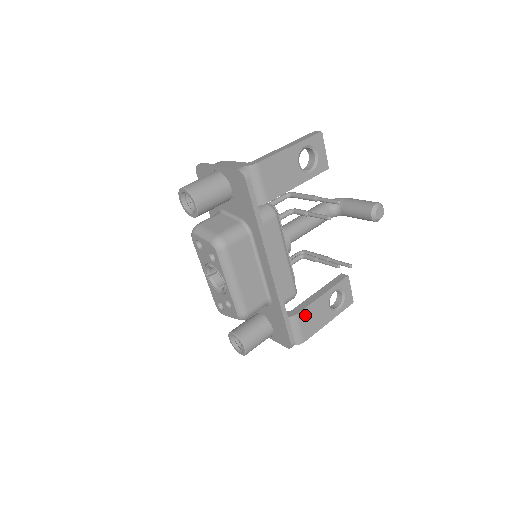
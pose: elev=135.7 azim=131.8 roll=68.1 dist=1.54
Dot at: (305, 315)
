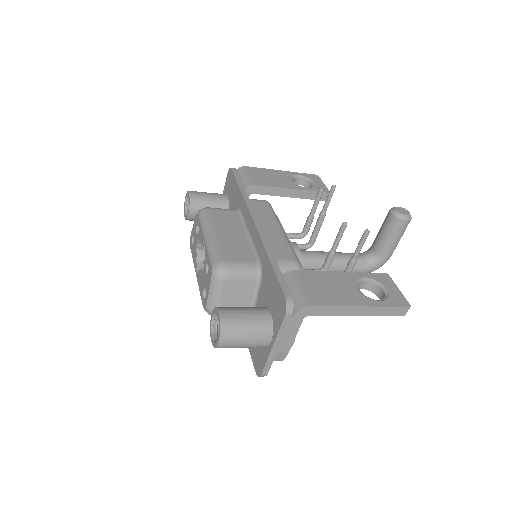
Dot at: (310, 278)
